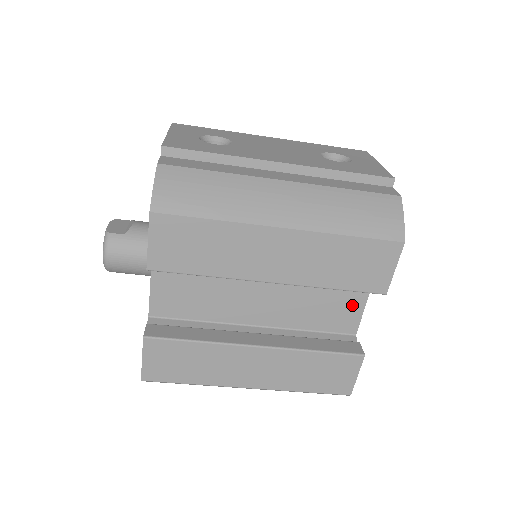
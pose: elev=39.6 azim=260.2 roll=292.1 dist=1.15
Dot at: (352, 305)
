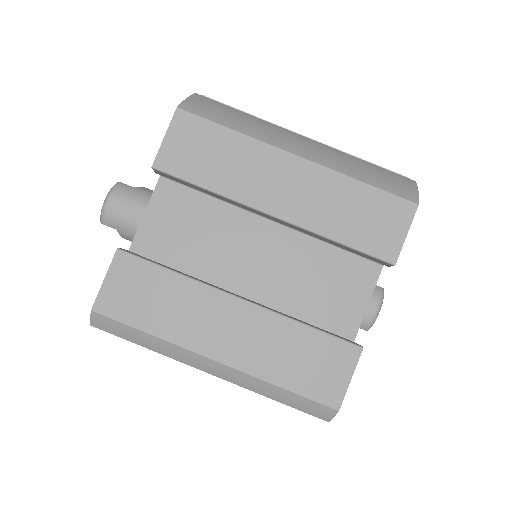
Dot at: (354, 298)
